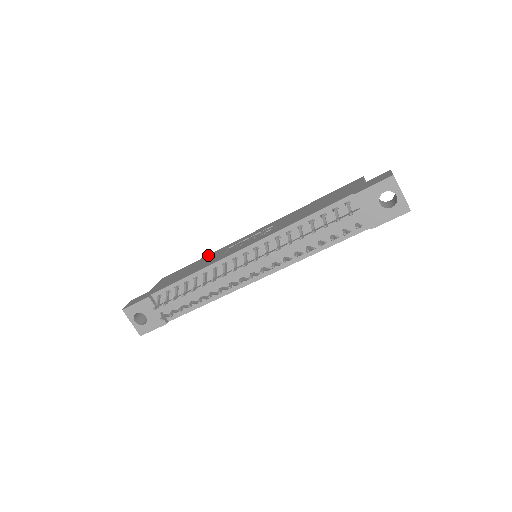
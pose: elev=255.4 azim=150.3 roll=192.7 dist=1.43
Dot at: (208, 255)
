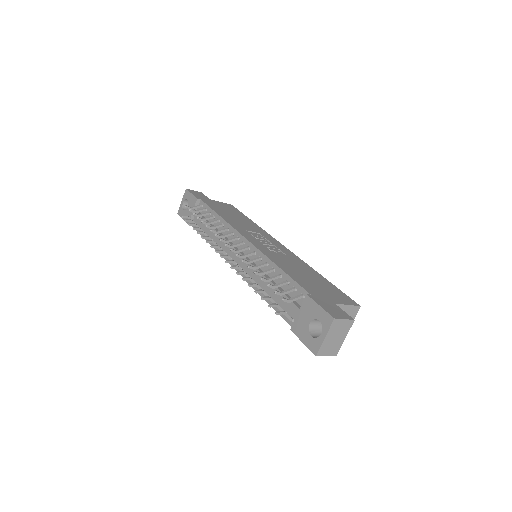
Dot at: (256, 224)
